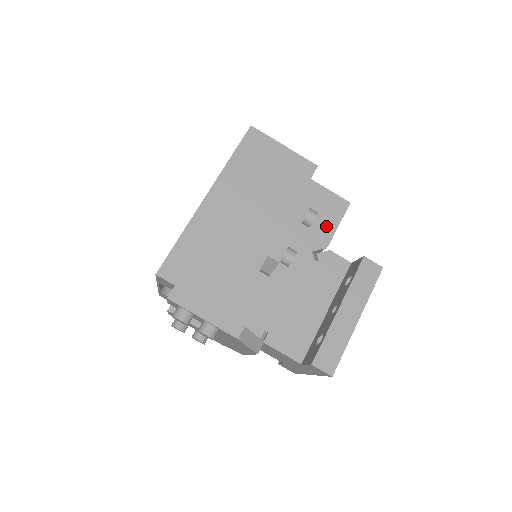
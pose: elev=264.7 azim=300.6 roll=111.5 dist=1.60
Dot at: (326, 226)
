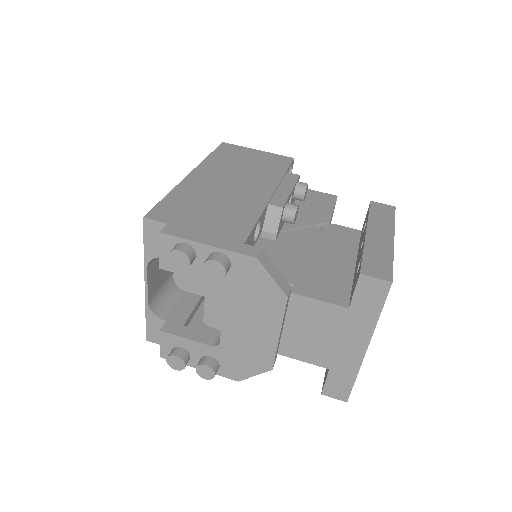
Dot at: (321, 209)
